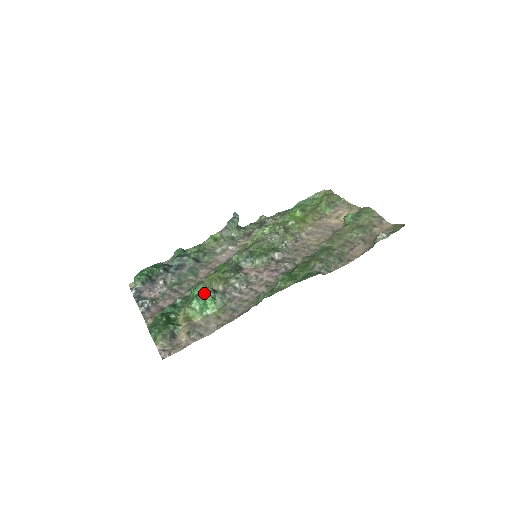
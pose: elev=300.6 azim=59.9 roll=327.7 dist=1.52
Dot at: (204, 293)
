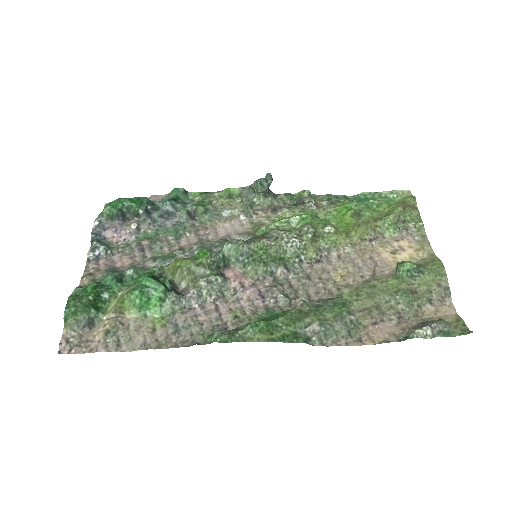
Dot at: (152, 288)
